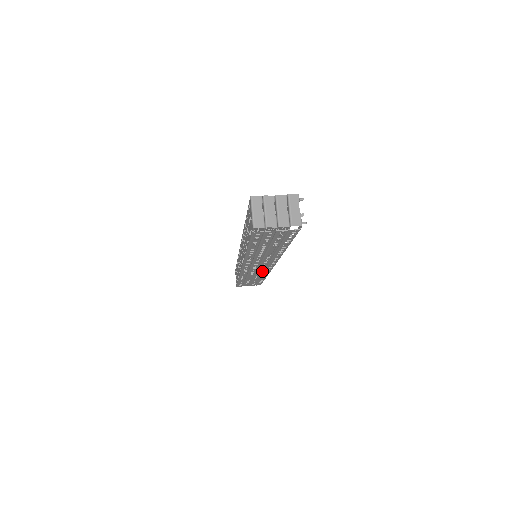
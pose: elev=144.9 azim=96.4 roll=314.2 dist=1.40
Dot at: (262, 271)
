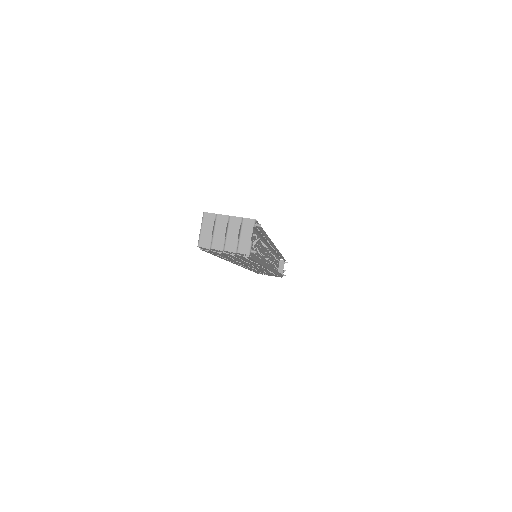
Dot at: (265, 271)
